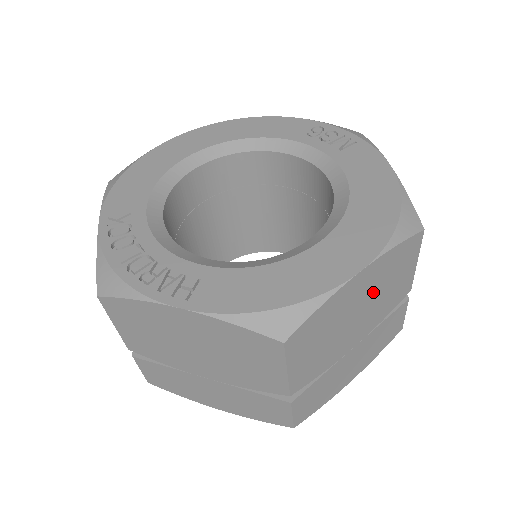
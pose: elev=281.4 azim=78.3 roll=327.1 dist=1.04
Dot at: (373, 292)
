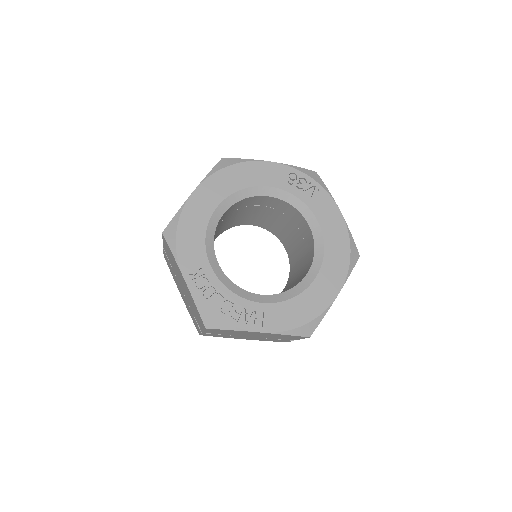
Dot at: occluded
